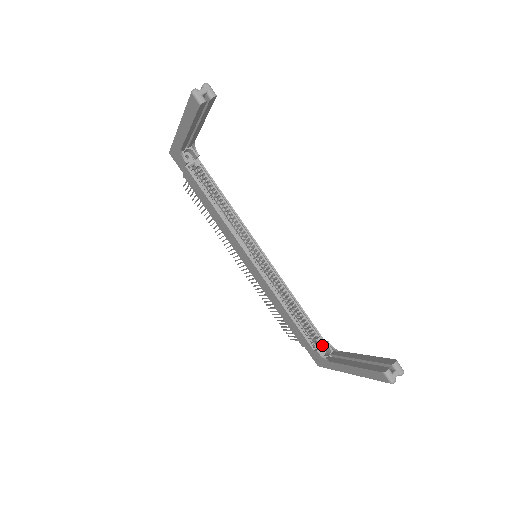
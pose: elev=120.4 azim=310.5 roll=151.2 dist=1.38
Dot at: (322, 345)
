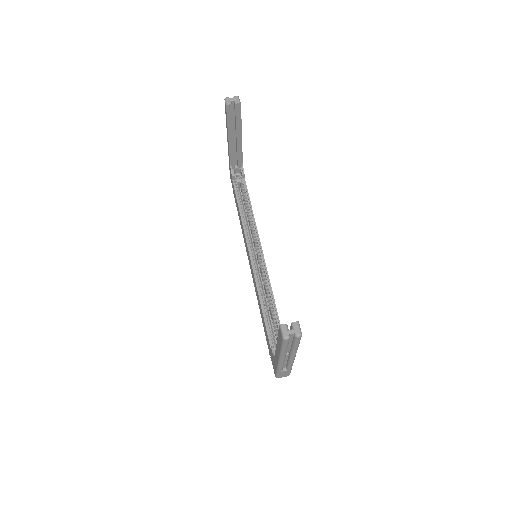
Dot at: occluded
